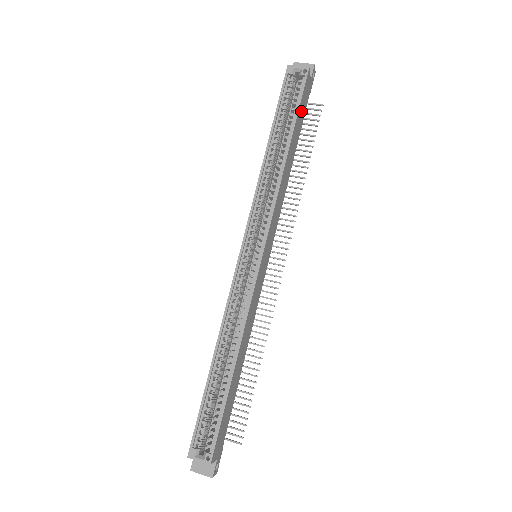
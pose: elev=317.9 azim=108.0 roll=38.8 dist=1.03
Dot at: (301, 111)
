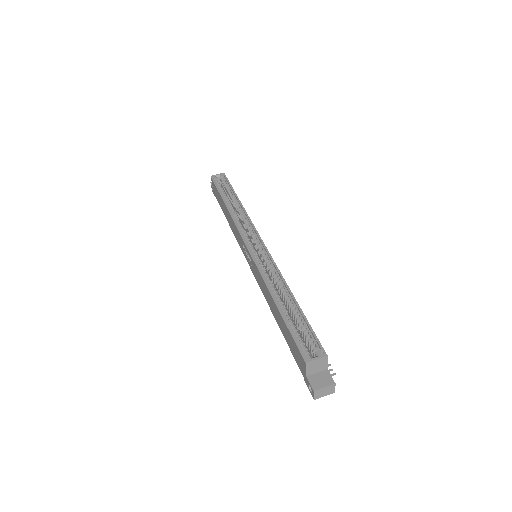
Dot at: occluded
